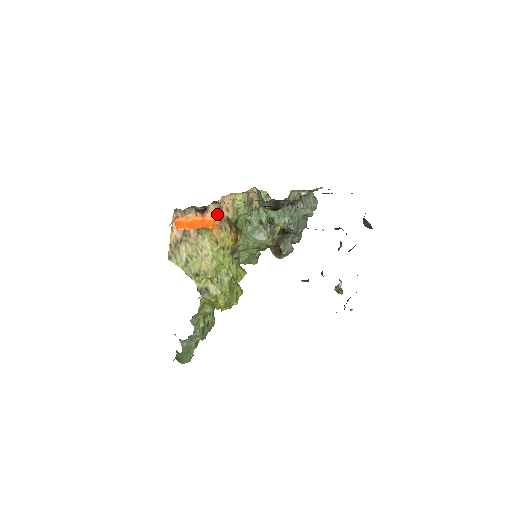
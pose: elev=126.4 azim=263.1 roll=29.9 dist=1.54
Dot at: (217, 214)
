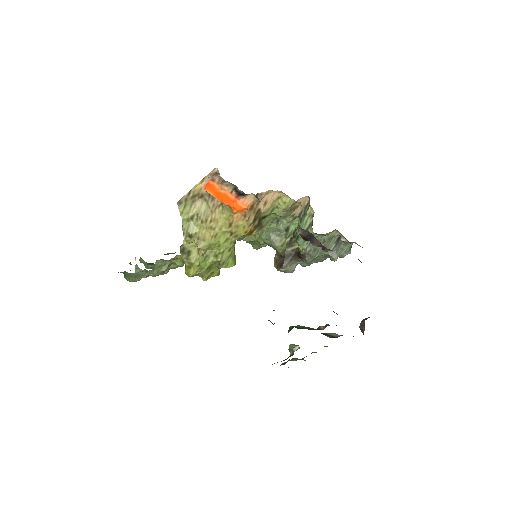
Dot at: (250, 205)
